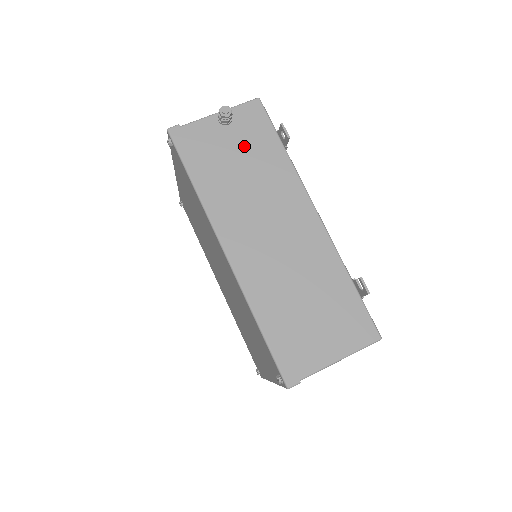
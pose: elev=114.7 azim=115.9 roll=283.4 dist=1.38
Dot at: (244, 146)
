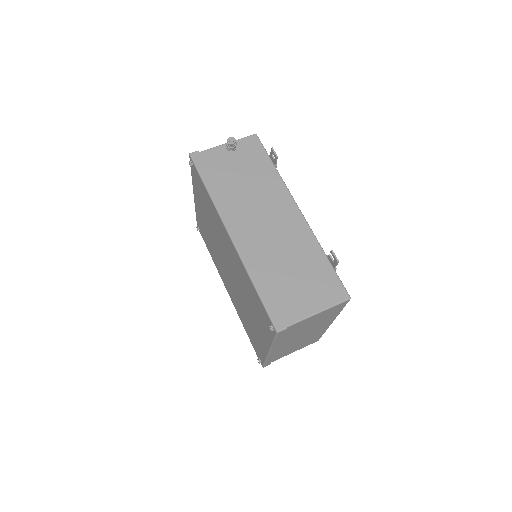
Dot at: (245, 165)
